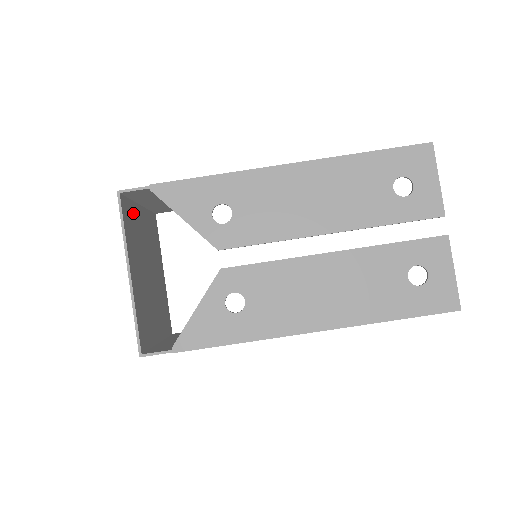
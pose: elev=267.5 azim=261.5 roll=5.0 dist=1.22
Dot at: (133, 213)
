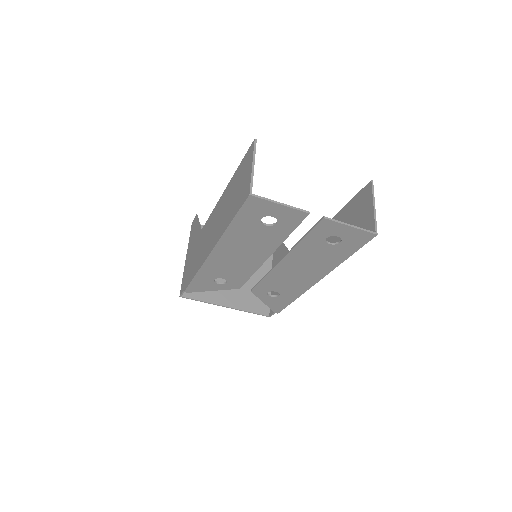
Dot at: occluded
